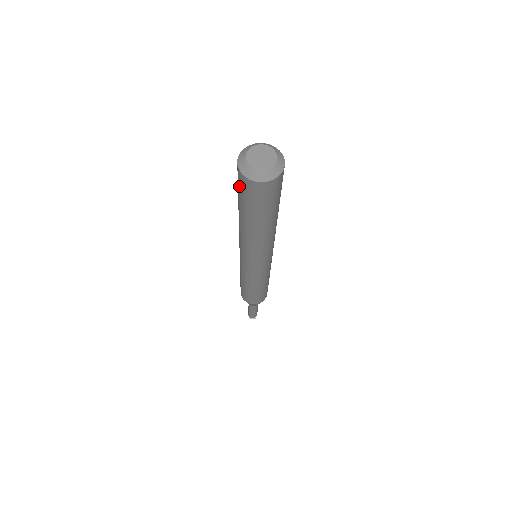
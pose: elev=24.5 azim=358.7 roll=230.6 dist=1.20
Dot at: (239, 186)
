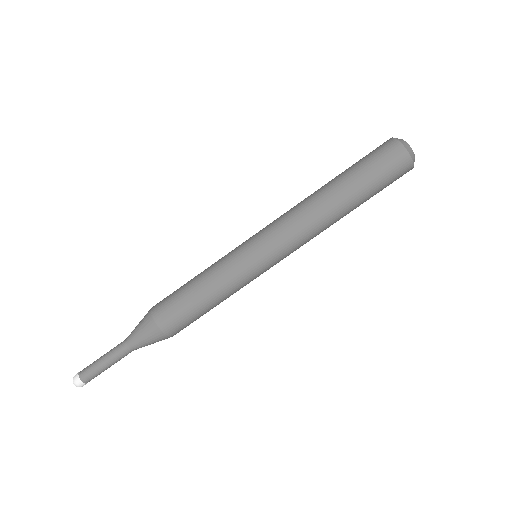
Dot at: (372, 151)
